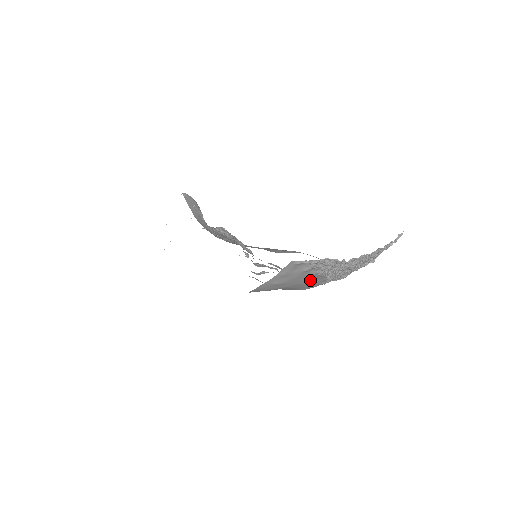
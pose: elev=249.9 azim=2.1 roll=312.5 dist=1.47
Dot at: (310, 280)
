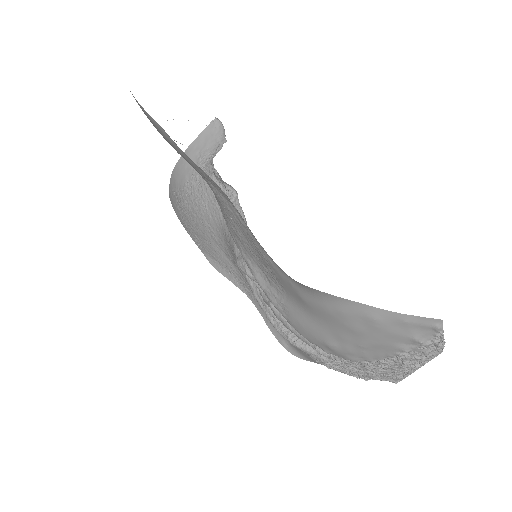
Dot at: (376, 348)
